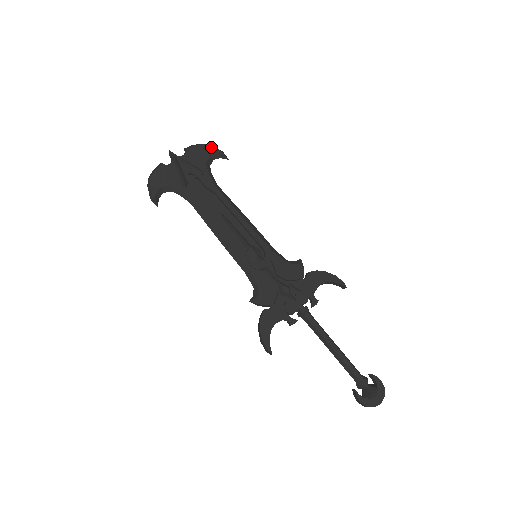
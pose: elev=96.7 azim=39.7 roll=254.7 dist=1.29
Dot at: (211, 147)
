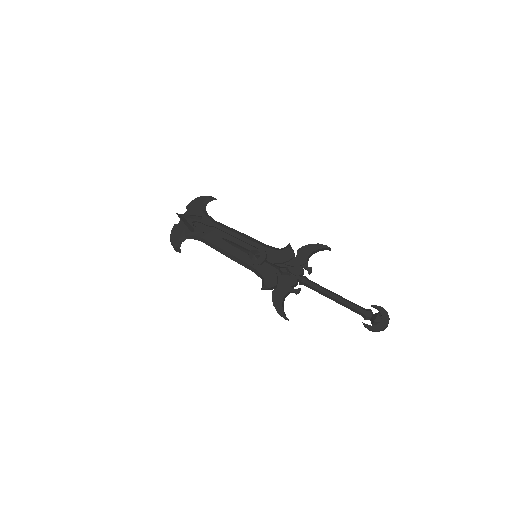
Dot at: (201, 197)
